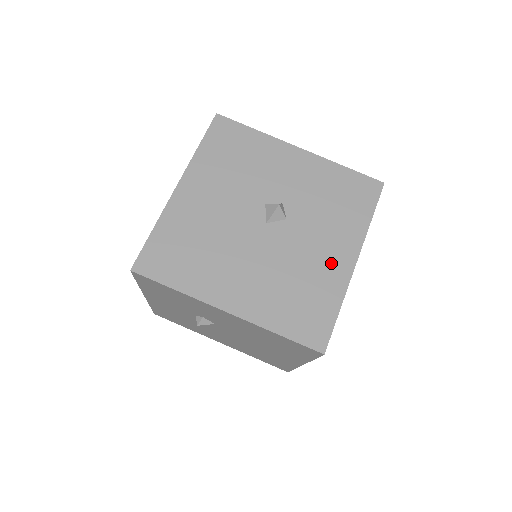
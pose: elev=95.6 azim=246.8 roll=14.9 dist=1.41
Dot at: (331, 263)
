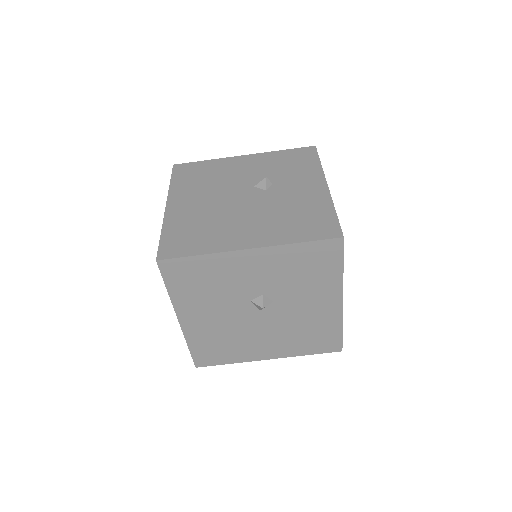
Dot at: (323, 310)
